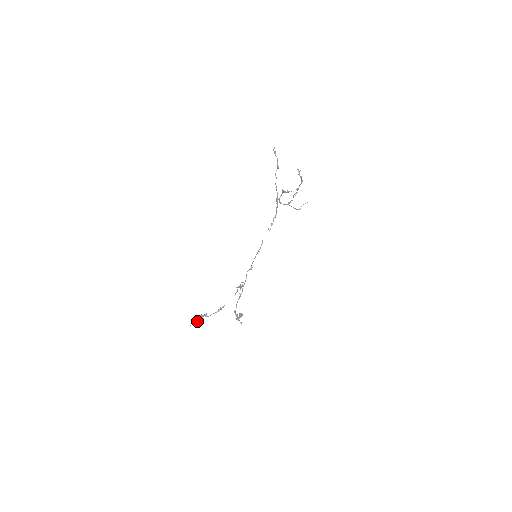
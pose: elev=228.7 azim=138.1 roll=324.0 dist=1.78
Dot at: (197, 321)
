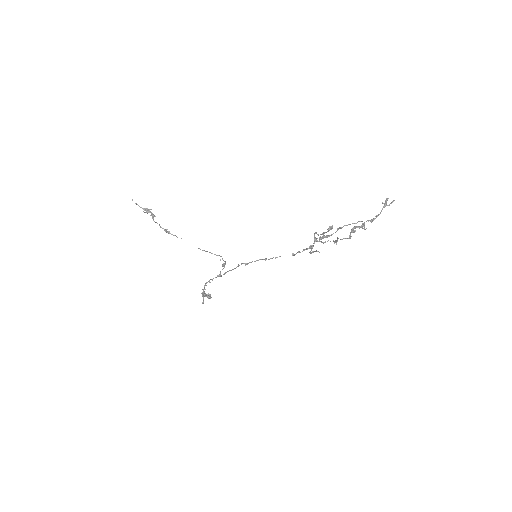
Dot at: (141, 207)
